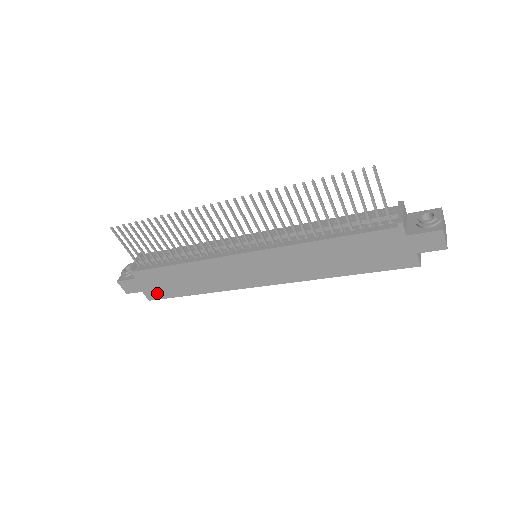
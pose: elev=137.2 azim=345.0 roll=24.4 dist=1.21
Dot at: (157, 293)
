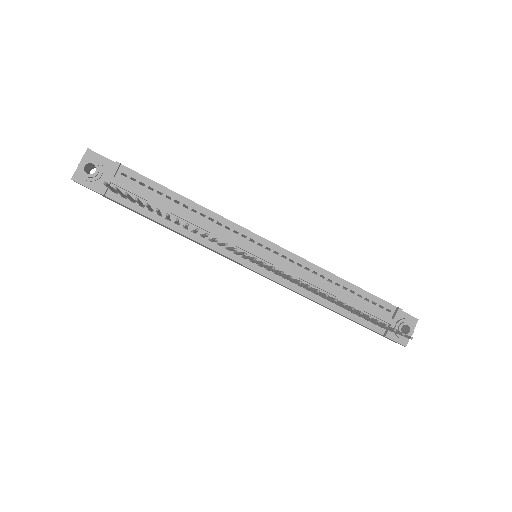
Dot at: (121, 205)
